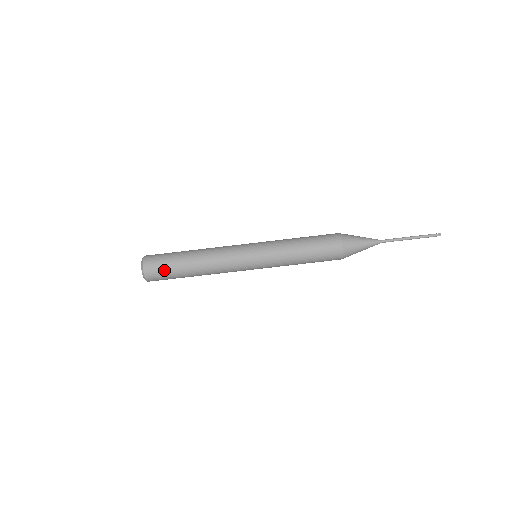
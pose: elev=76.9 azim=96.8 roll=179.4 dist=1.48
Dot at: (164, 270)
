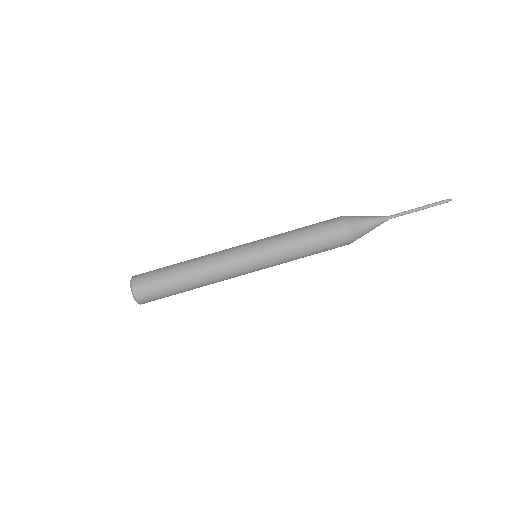
Dot at: (154, 276)
